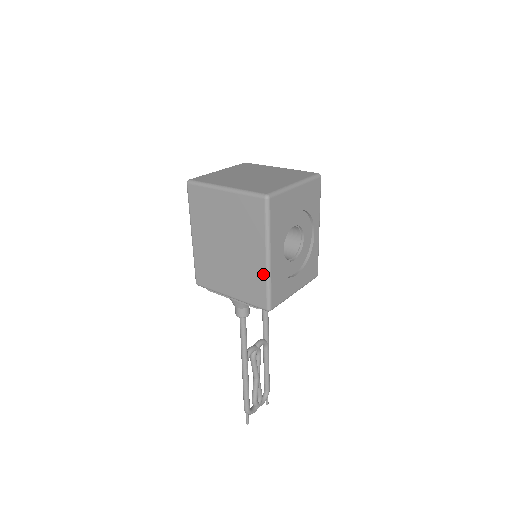
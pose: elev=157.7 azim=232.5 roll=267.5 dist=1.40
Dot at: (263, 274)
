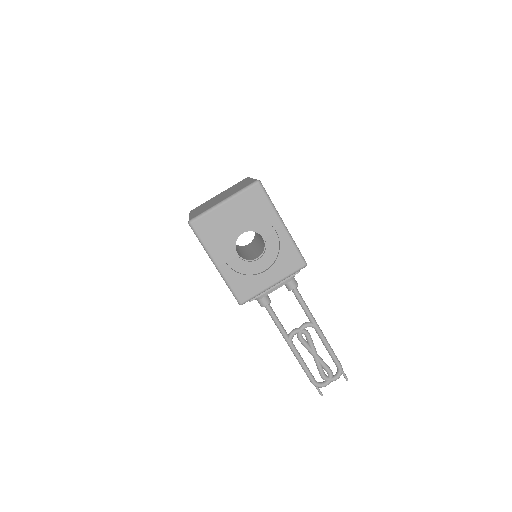
Dot at: (222, 277)
